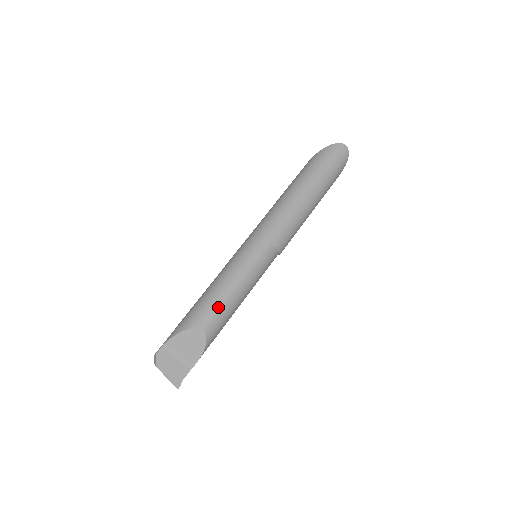
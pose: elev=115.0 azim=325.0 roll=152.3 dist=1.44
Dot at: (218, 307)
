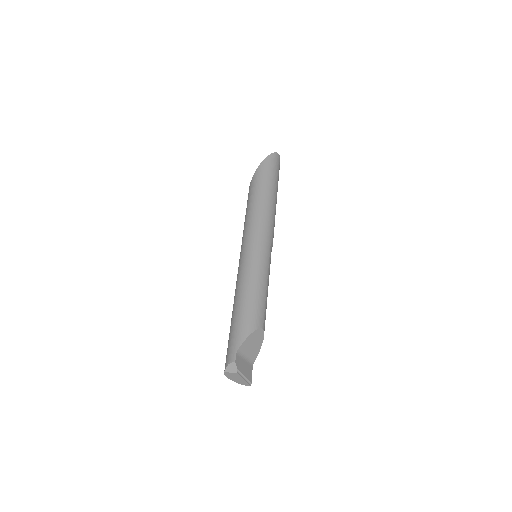
Dot at: (264, 306)
